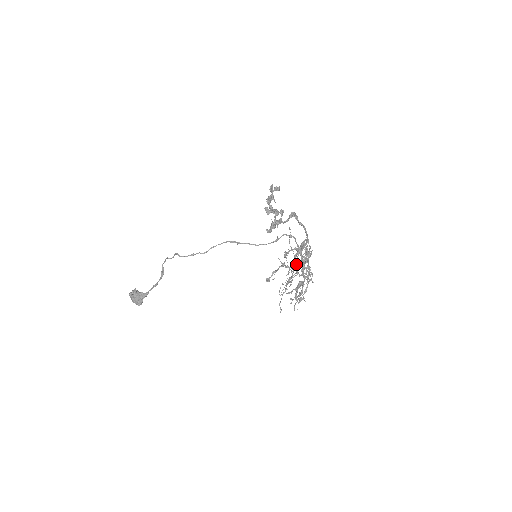
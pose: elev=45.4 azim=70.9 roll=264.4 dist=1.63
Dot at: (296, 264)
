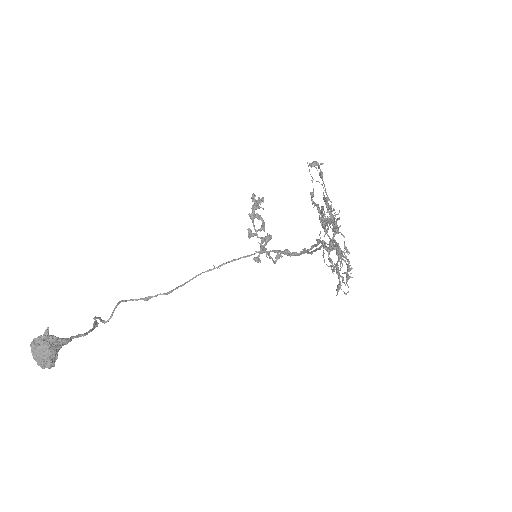
Dot at: (329, 206)
